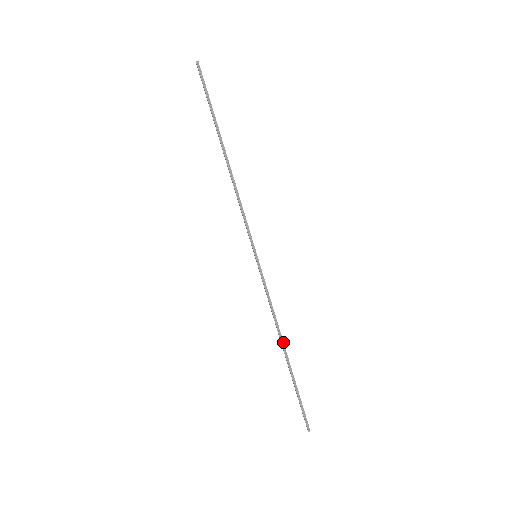
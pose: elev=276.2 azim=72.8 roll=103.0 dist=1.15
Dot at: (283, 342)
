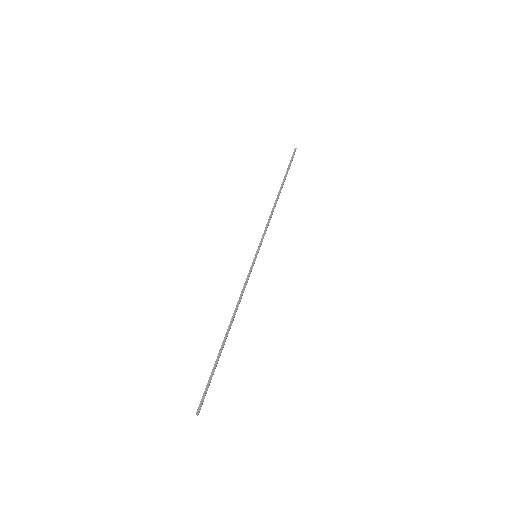
Dot at: (232, 321)
